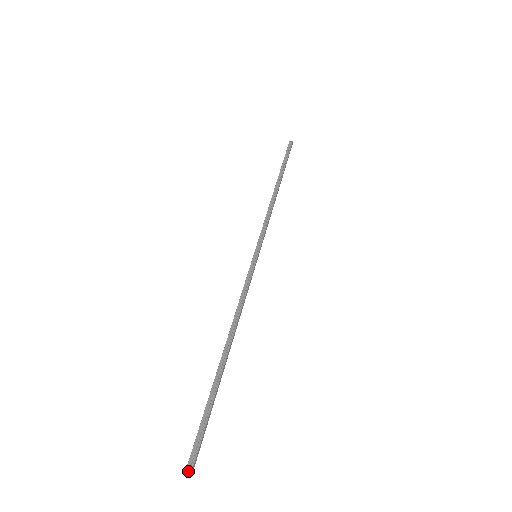
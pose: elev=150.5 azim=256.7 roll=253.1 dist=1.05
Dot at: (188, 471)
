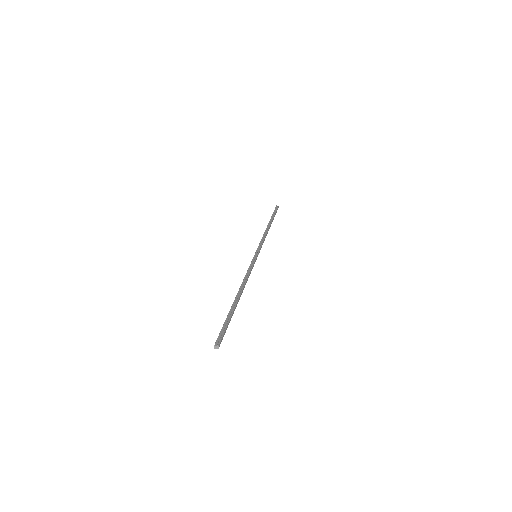
Dot at: (217, 344)
